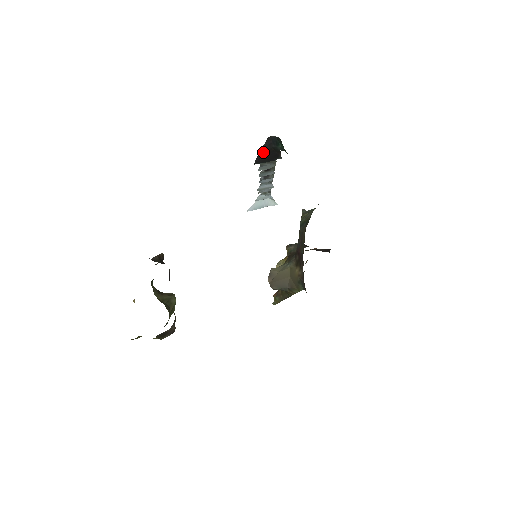
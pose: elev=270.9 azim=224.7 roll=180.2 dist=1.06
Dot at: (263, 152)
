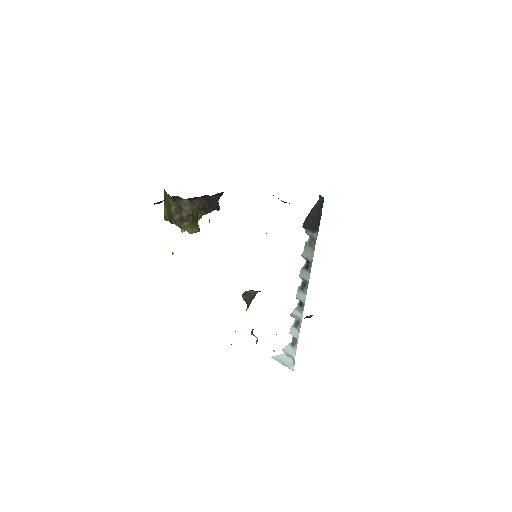
Dot at: (312, 214)
